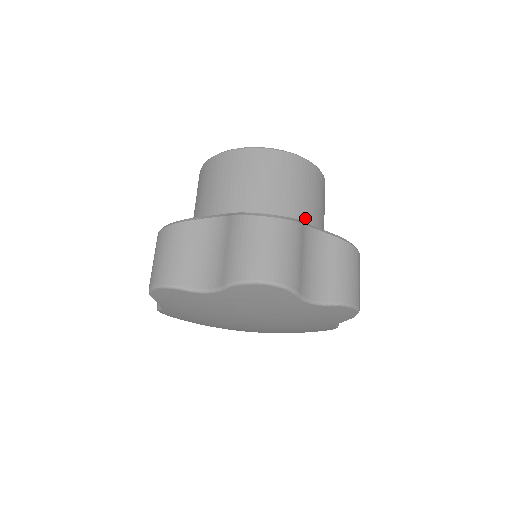
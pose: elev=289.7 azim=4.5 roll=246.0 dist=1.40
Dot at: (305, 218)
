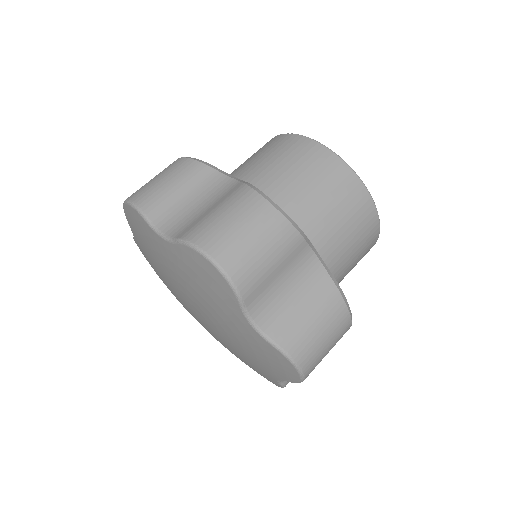
Dot at: (259, 184)
